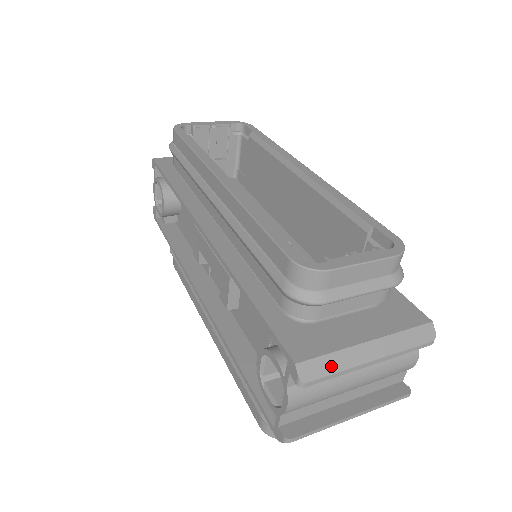
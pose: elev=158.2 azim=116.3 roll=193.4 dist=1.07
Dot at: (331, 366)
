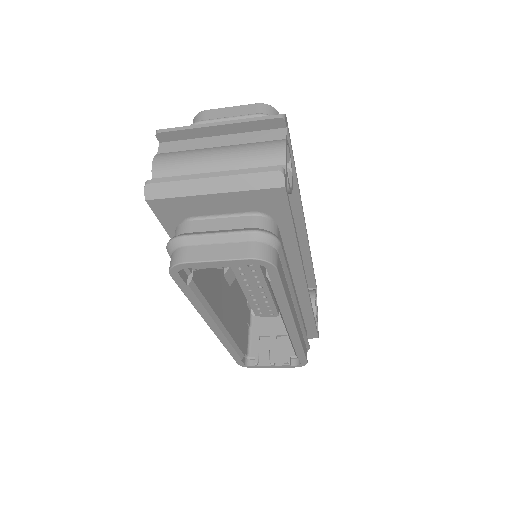
Dot at: (183, 127)
